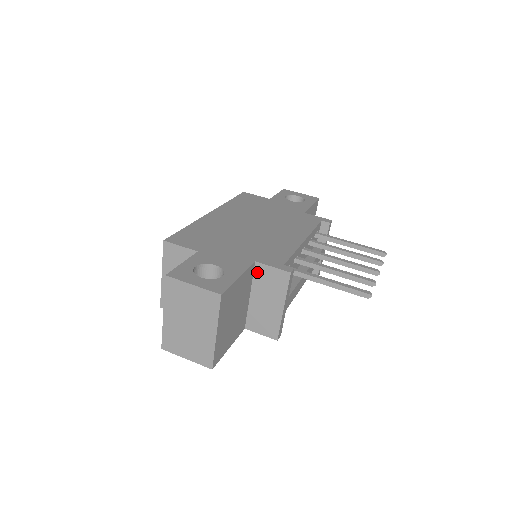
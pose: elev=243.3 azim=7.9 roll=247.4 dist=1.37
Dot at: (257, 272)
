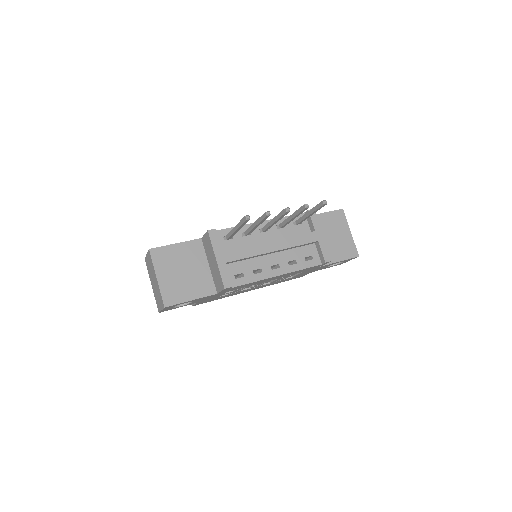
Dot at: (204, 245)
